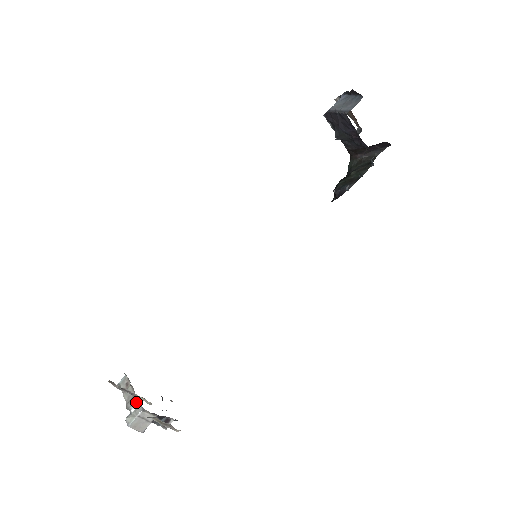
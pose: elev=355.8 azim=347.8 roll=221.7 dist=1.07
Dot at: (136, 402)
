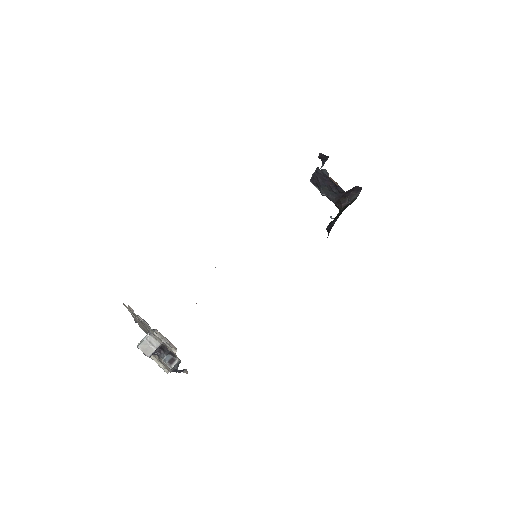
Dot at: (147, 334)
